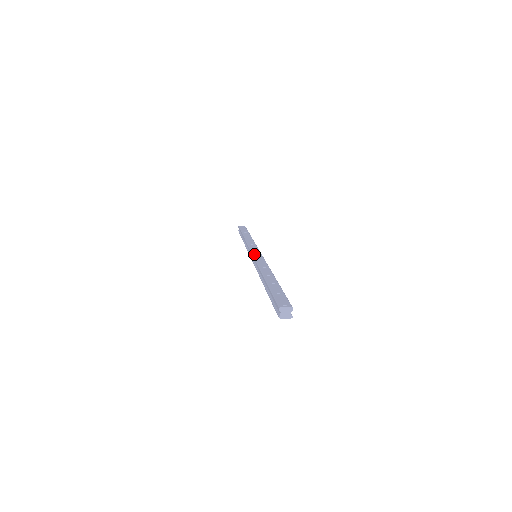
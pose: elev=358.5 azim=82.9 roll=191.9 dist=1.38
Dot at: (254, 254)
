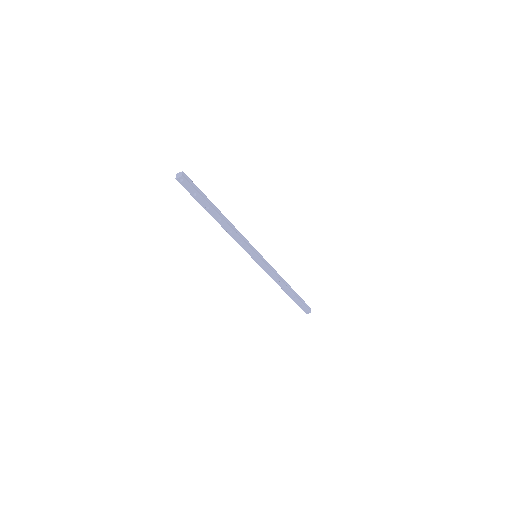
Dot at: occluded
